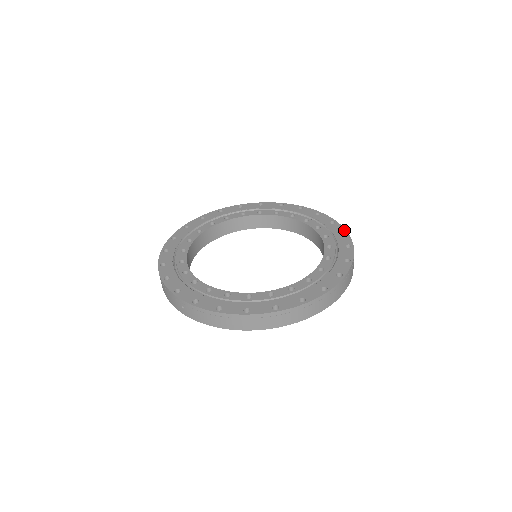
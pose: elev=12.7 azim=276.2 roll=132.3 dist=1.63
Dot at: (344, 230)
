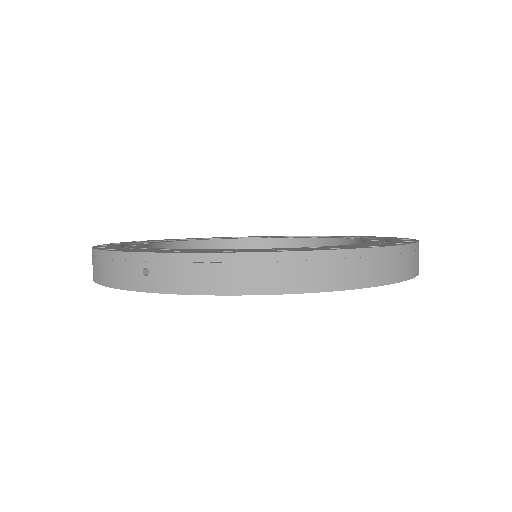
Dot at: (374, 236)
